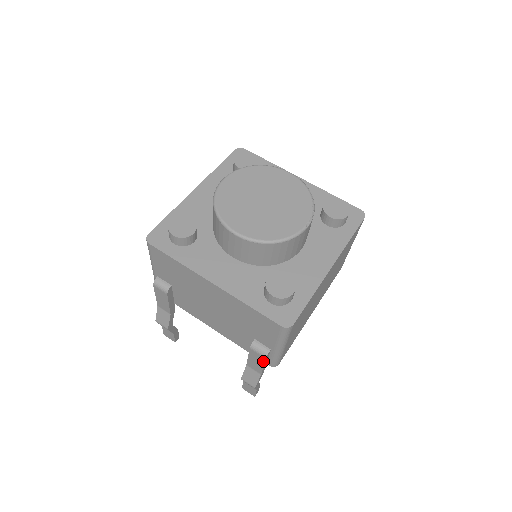
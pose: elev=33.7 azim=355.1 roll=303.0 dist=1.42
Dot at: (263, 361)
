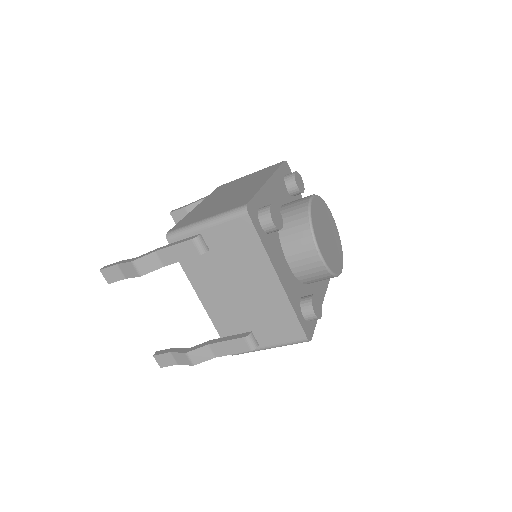
Dot at: (243, 351)
